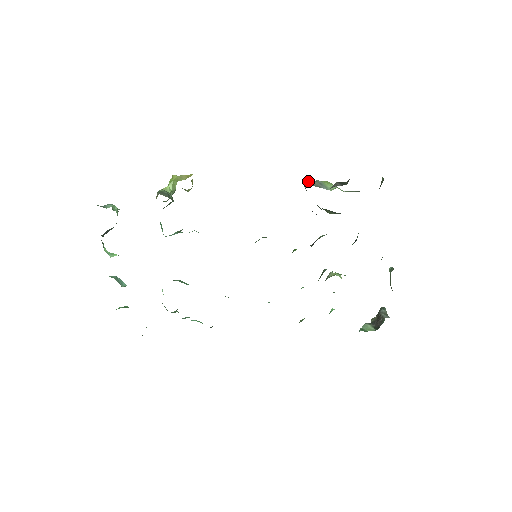
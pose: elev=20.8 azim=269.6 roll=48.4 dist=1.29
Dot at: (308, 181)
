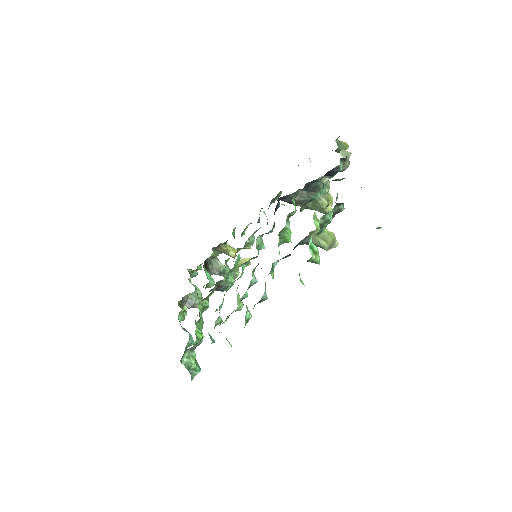
Dot at: occluded
